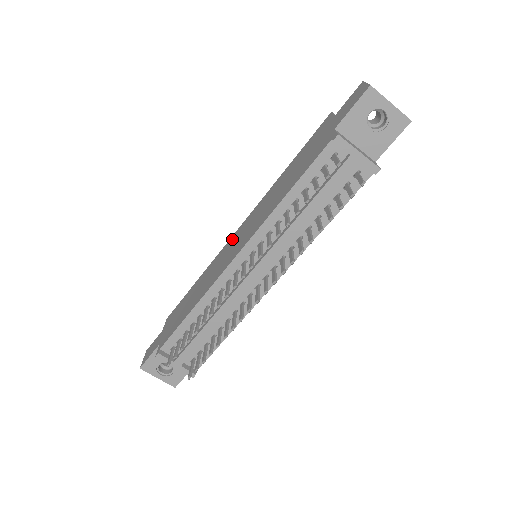
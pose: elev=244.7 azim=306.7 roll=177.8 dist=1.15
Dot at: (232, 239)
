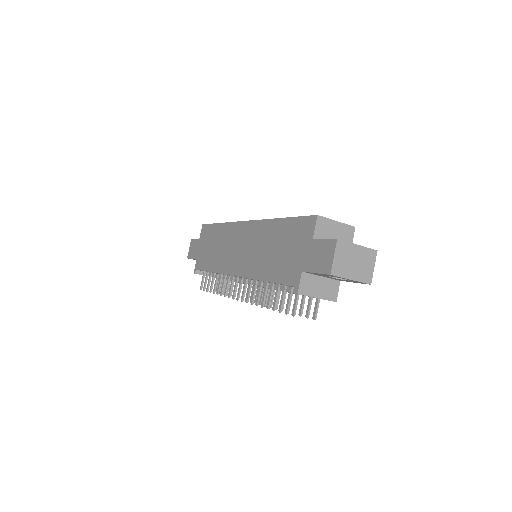
Dot at: (240, 230)
